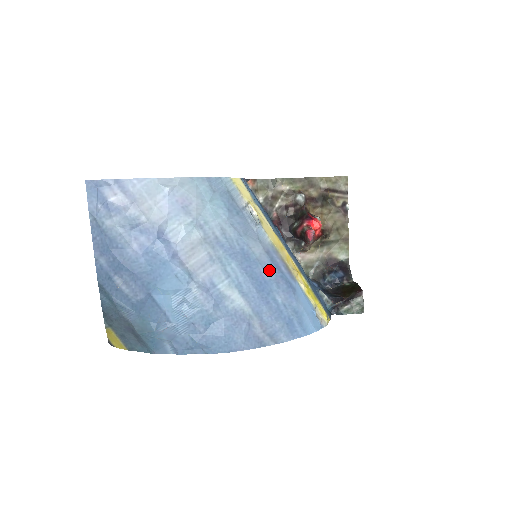
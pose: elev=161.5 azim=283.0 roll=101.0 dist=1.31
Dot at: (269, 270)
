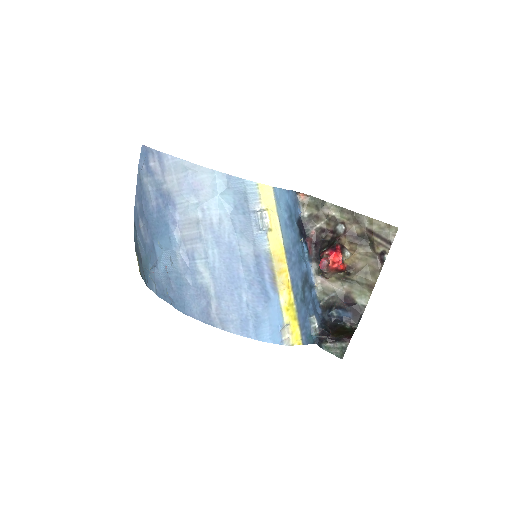
Dot at: (249, 270)
